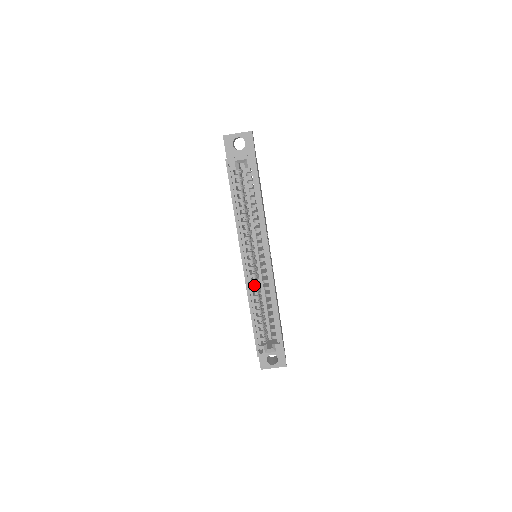
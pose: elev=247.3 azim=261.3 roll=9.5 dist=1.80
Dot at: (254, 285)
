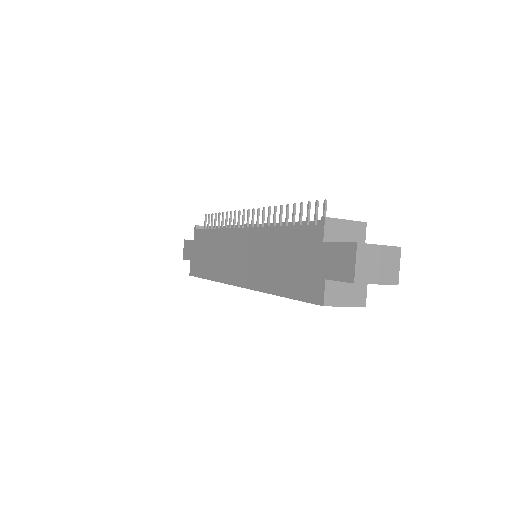
Dot at: occluded
